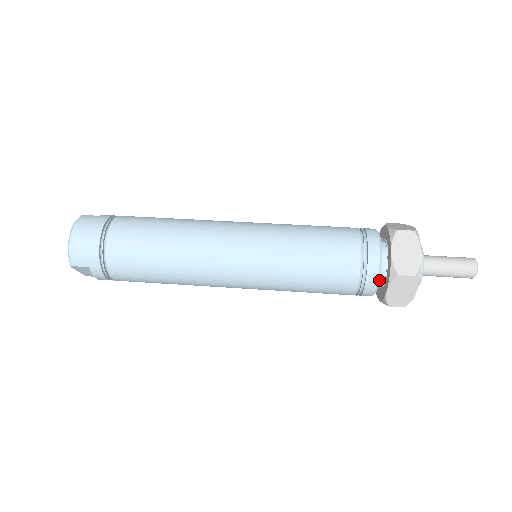
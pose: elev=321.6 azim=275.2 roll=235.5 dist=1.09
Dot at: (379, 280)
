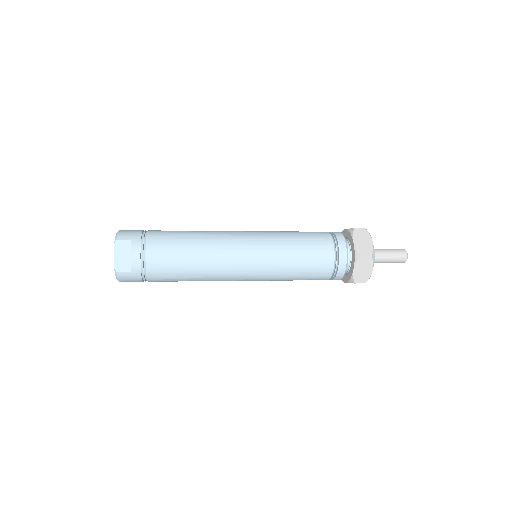
Dot at: (345, 240)
